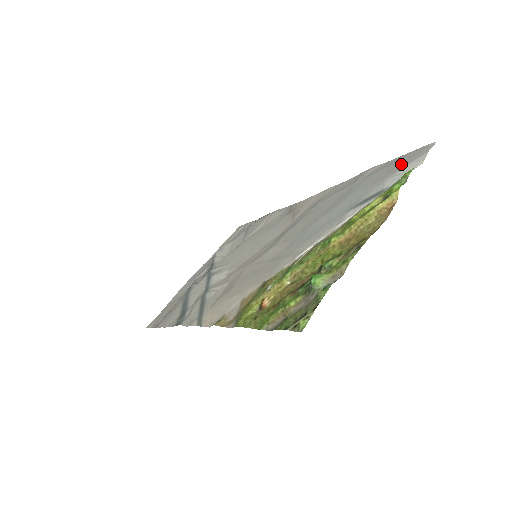
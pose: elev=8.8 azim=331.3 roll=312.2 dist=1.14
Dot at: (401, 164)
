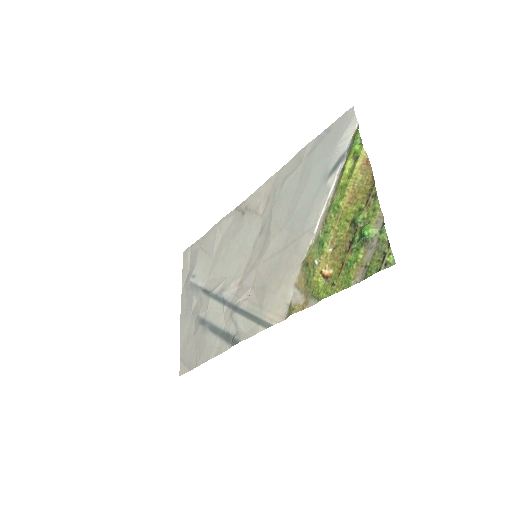
Dot at: (338, 132)
